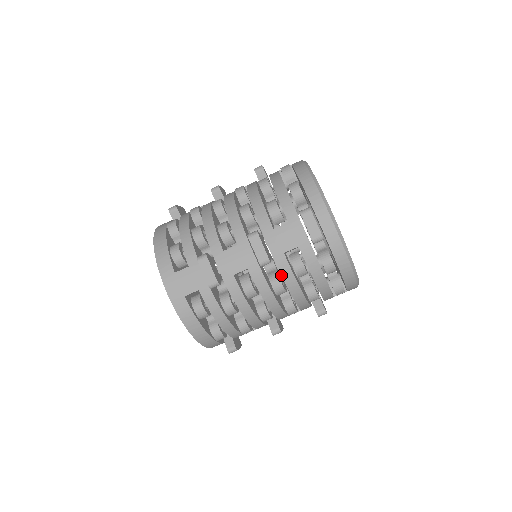
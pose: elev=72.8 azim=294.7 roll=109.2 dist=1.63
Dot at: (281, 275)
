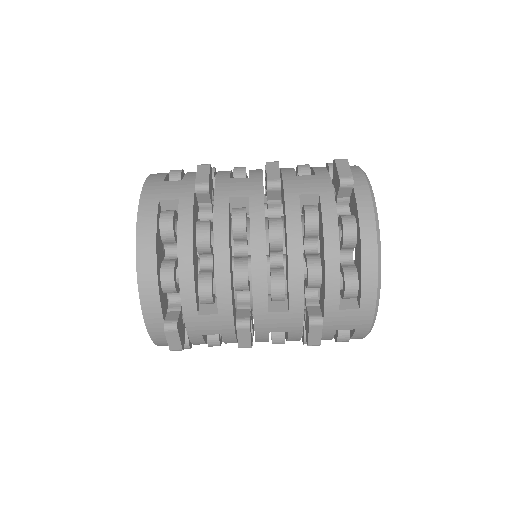
Dot at: (285, 216)
